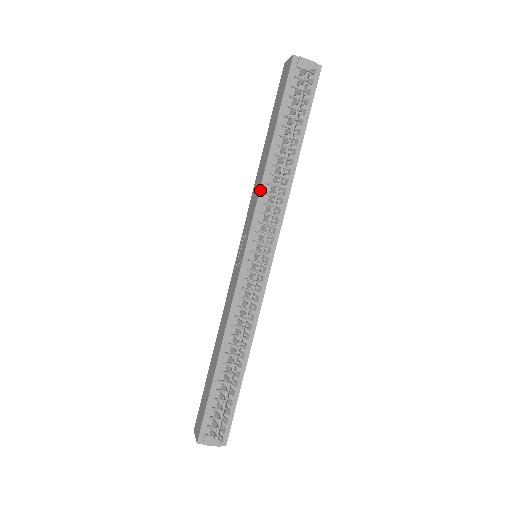
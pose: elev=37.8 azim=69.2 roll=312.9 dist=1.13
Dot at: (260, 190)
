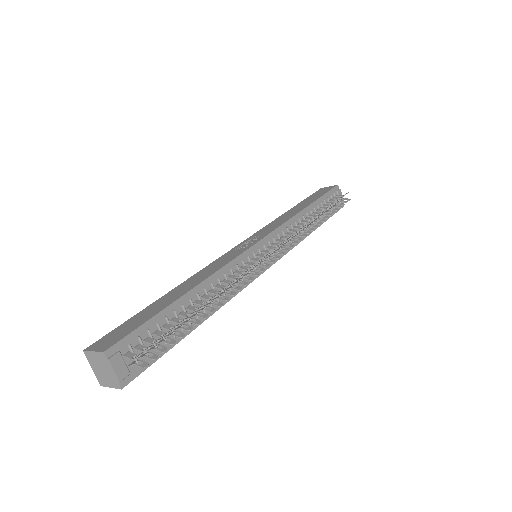
Dot at: (290, 219)
